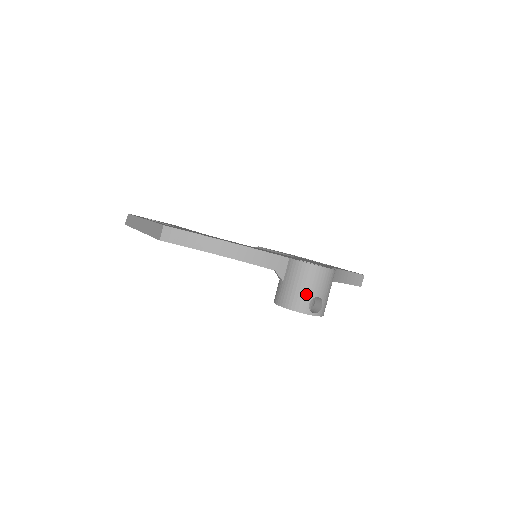
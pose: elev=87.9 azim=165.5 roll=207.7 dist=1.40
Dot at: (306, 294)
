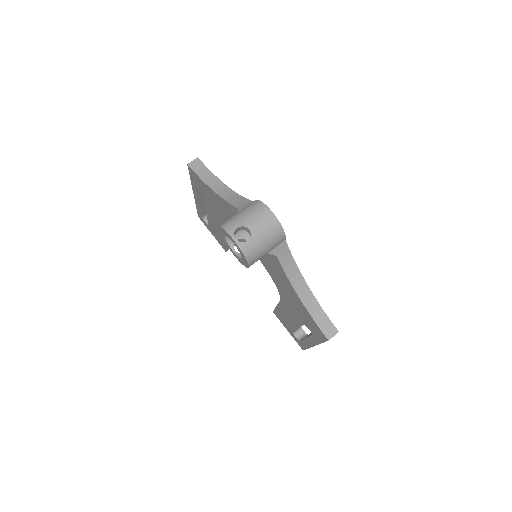
Dot at: (241, 220)
